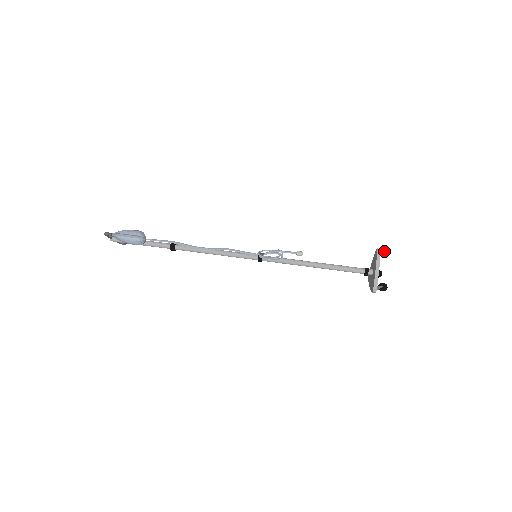
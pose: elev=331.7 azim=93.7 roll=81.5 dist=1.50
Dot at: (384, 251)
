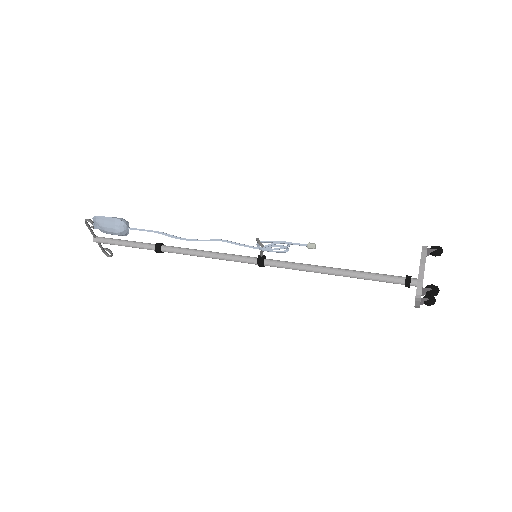
Dot at: (433, 249)
